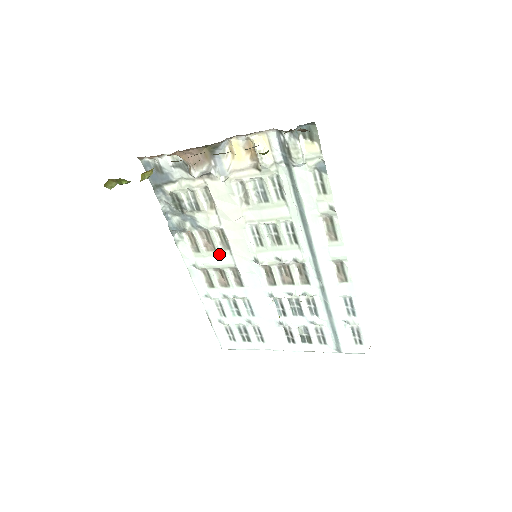
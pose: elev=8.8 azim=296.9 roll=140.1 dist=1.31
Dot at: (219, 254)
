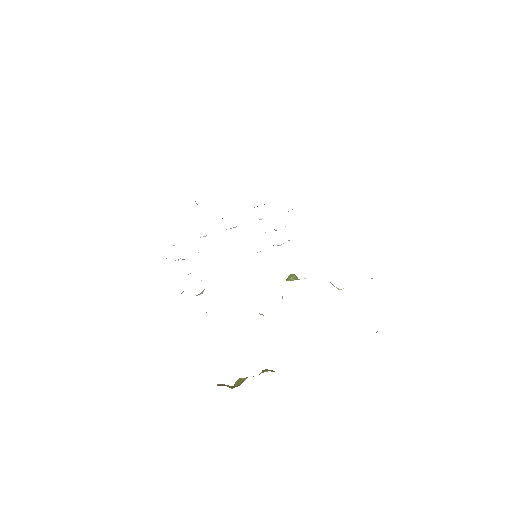
Dot at: occluded
